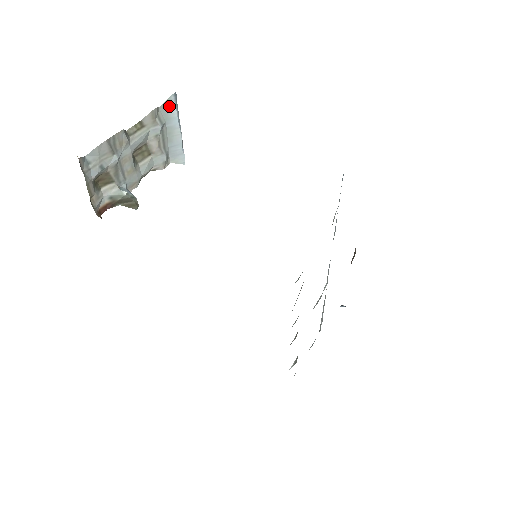
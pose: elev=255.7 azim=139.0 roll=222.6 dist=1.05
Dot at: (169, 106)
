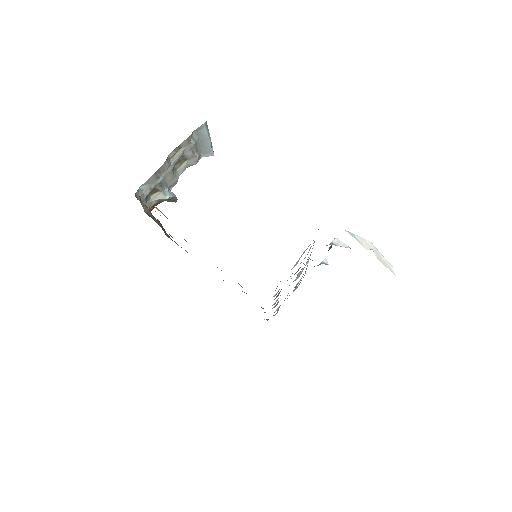
Dot at: (201, 129)
